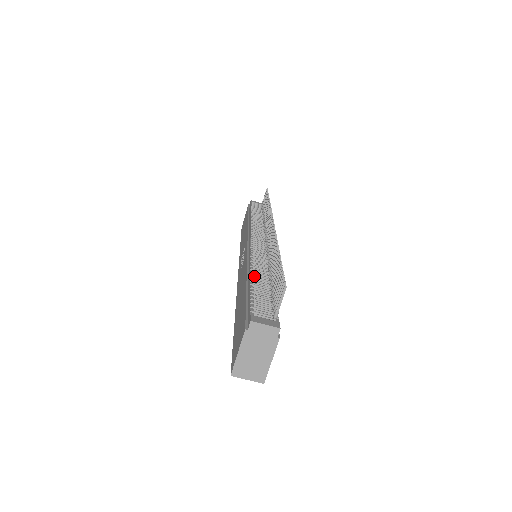
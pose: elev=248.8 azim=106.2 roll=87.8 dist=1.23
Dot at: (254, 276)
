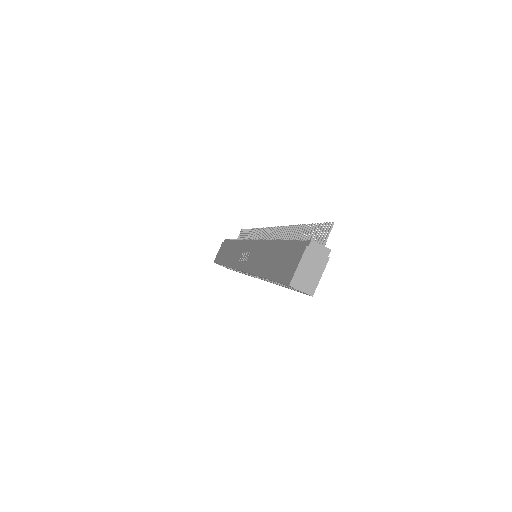
Dot at: occluded
